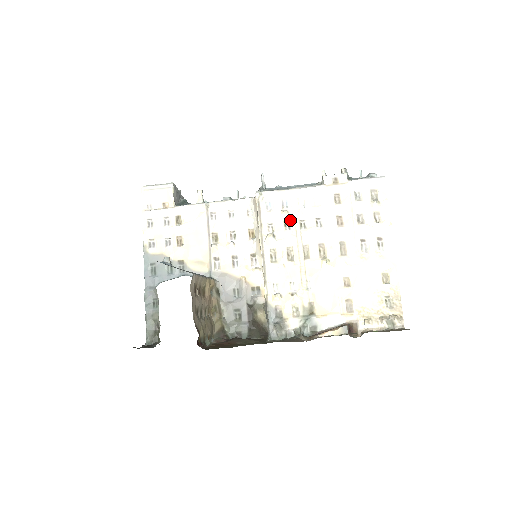
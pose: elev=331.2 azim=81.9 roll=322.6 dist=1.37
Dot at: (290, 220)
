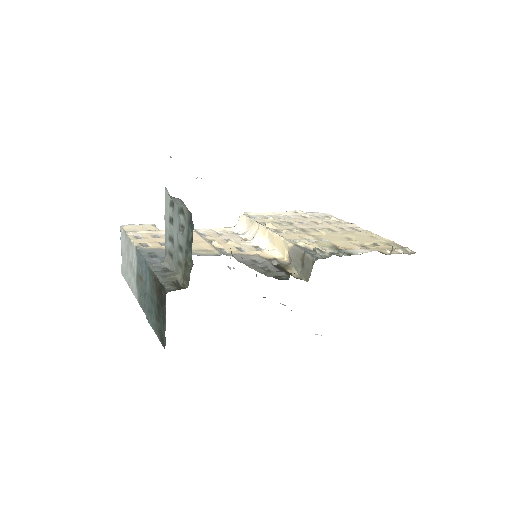
Dot at: (278, 221)
